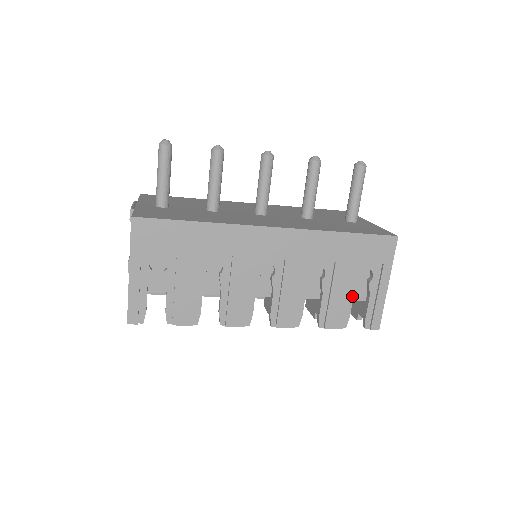
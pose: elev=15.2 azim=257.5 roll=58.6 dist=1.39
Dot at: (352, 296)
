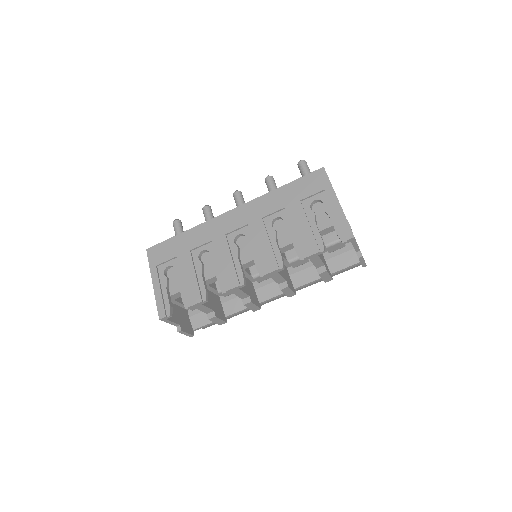
Dot at: (315, 224)
